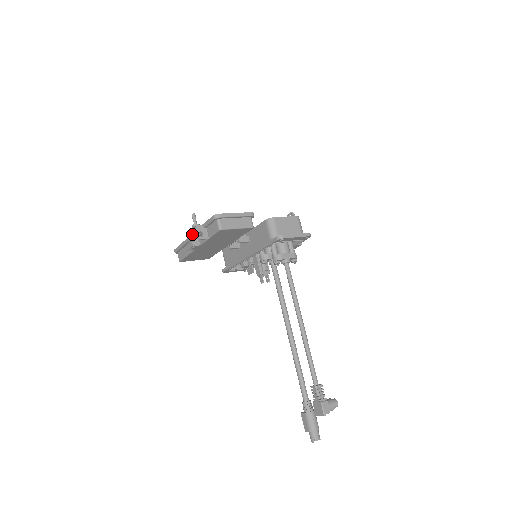
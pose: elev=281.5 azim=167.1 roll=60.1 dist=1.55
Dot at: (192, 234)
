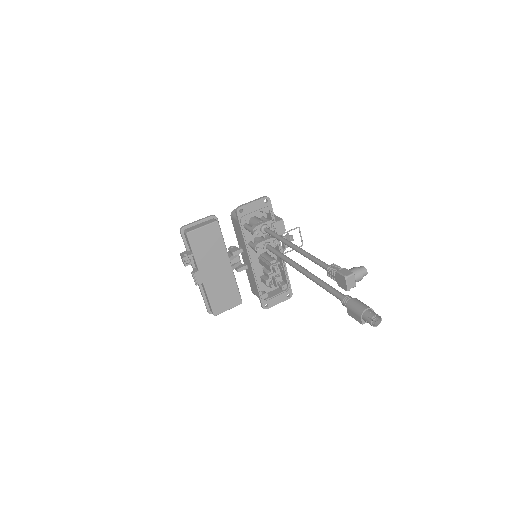
Dot at: (184, 263)
